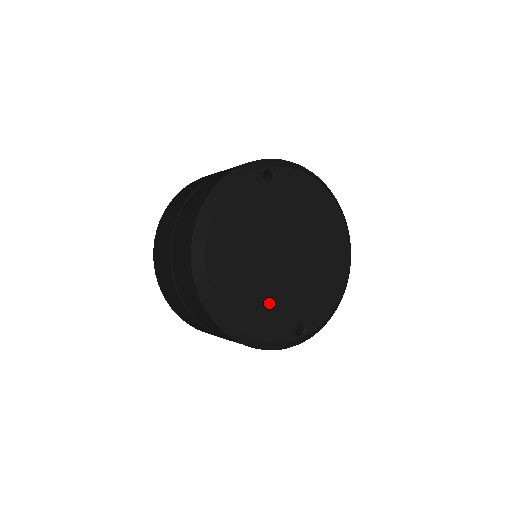
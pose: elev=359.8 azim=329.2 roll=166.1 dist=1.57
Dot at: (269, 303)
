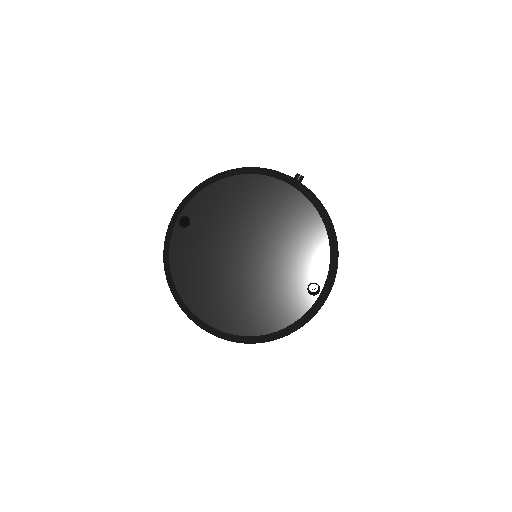
Dot at: (269, 297)
